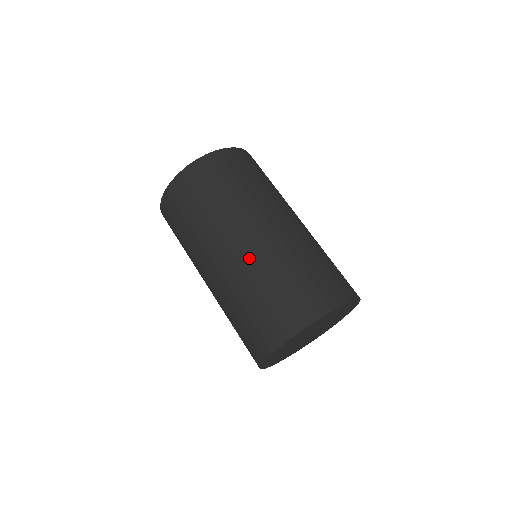
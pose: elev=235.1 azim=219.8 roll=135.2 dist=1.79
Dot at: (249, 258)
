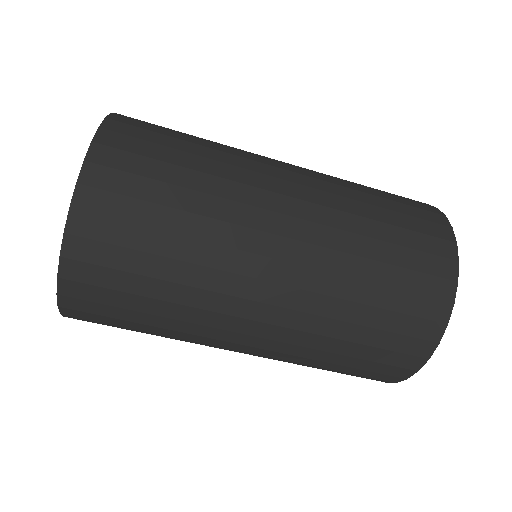
Dot at: (321, 206)
